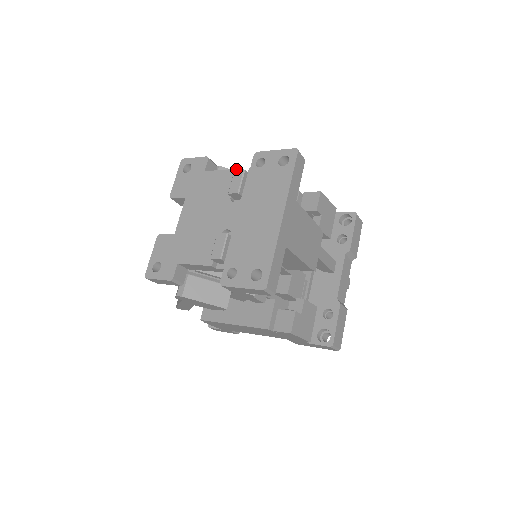
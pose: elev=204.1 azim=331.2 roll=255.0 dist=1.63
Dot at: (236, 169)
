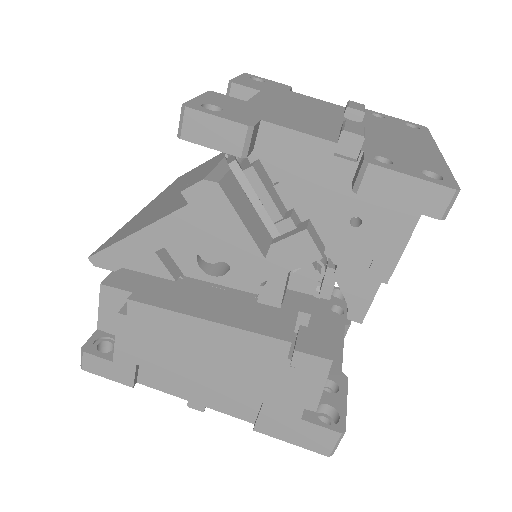
Dot at: (342, 106)
